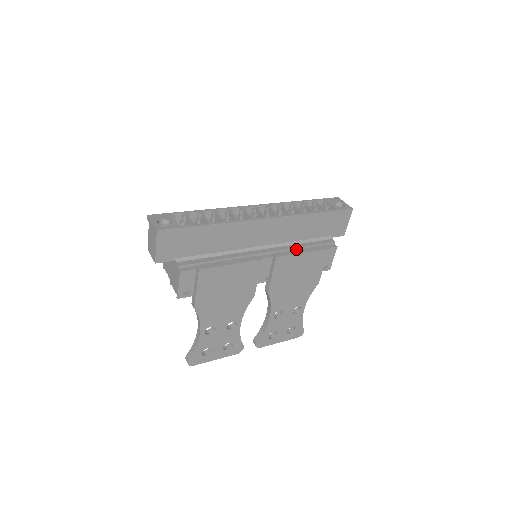
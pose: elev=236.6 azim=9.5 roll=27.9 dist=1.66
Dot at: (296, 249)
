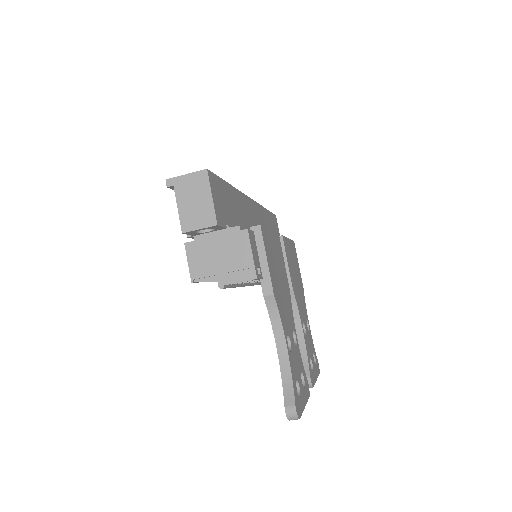
Dot at: occluded
